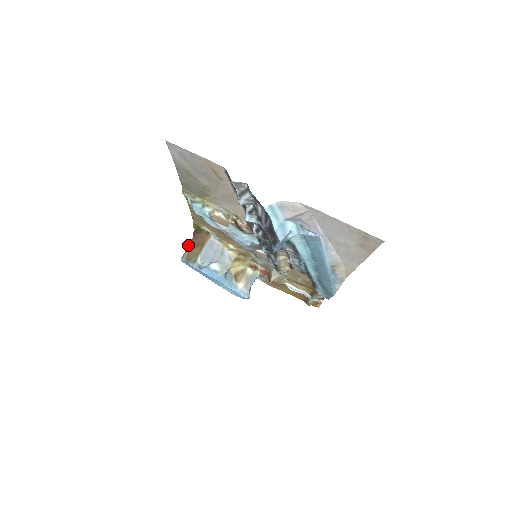
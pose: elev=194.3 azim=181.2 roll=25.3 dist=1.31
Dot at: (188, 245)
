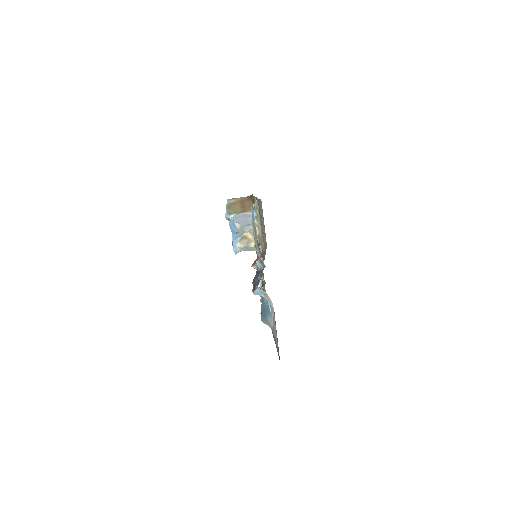
Dot at: (240, 197)
